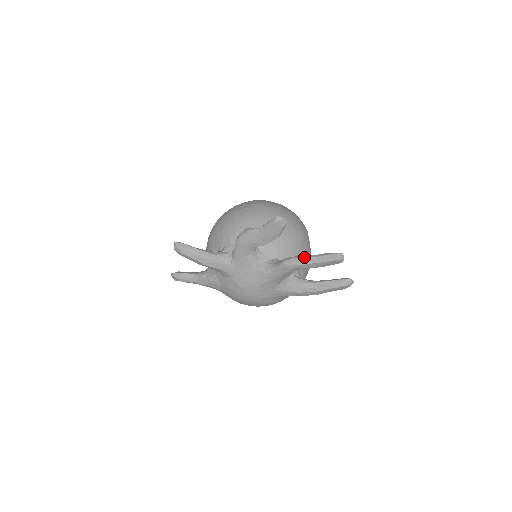
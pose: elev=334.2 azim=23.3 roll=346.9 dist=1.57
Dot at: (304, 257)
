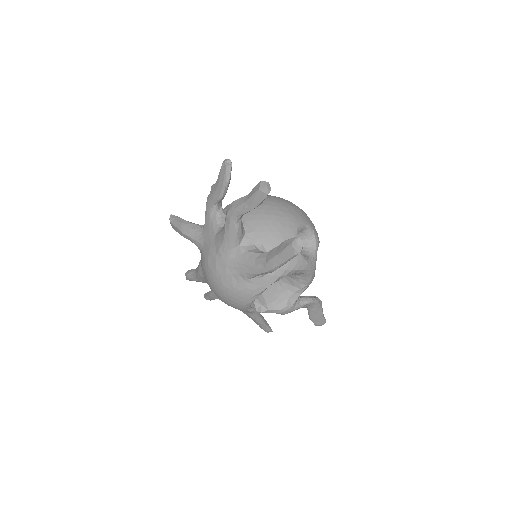
Dot at: (240, 198)
